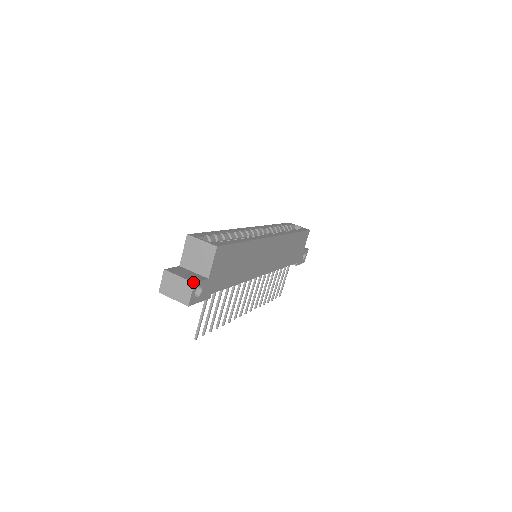
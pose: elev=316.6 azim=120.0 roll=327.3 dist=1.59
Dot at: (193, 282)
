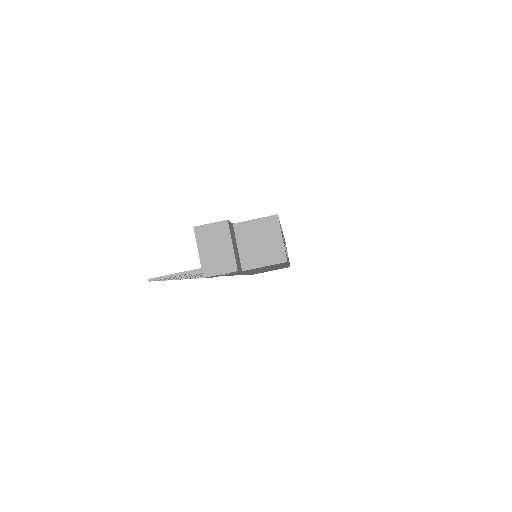
Dot at: (238, 269)
